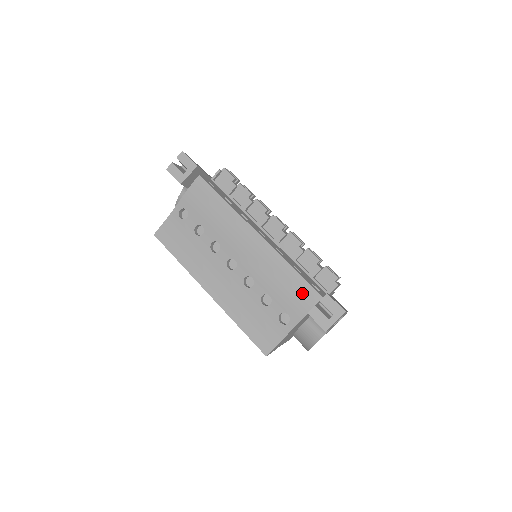
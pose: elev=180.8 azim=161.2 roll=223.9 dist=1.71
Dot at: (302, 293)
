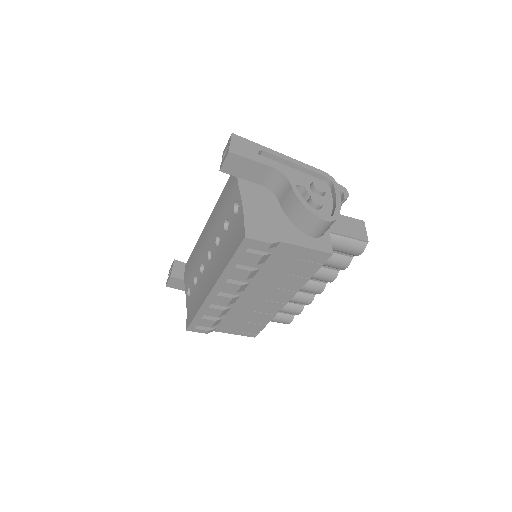
Dot at: (230, 184)
